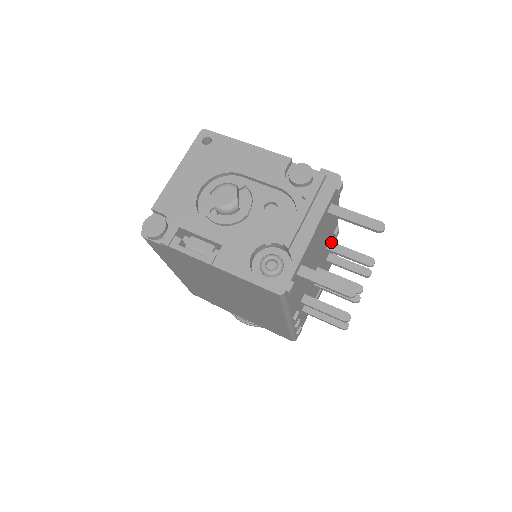
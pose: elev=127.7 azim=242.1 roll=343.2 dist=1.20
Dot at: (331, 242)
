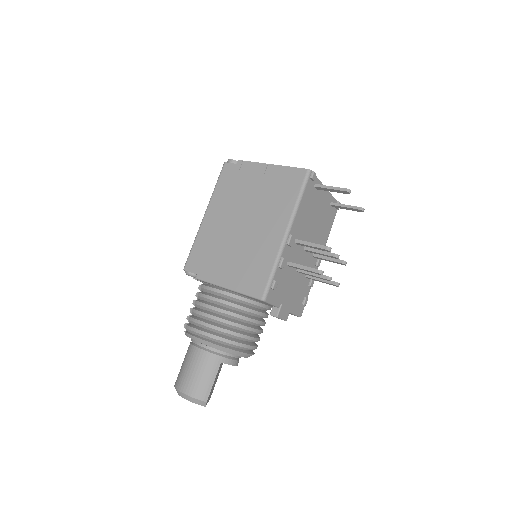
Dot at: occluded
